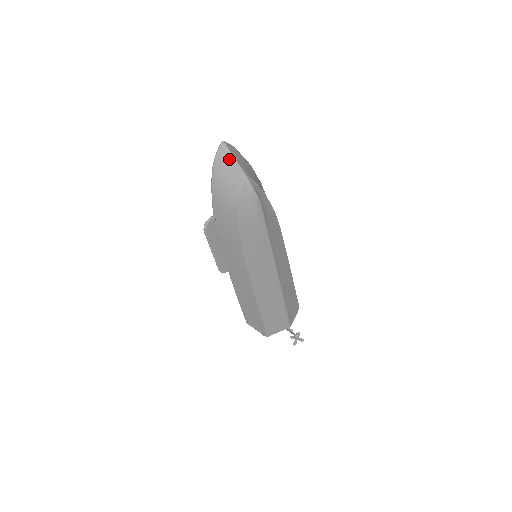
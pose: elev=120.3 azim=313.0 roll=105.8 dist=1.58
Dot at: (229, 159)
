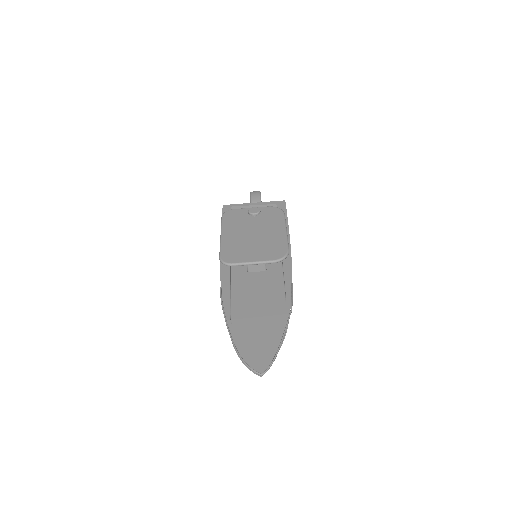
Dot at: occluded
